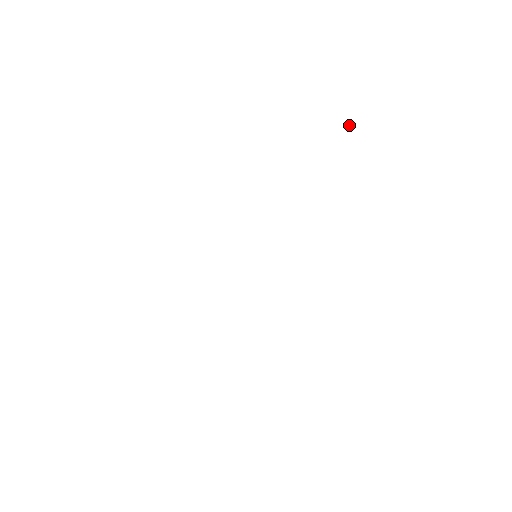
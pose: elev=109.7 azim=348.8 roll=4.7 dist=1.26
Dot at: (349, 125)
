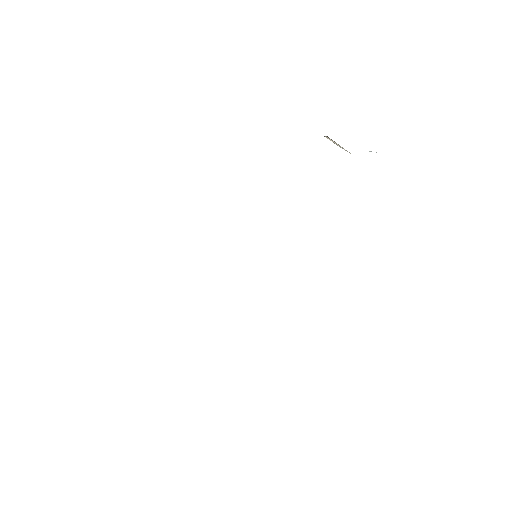
Dot at: occluded
